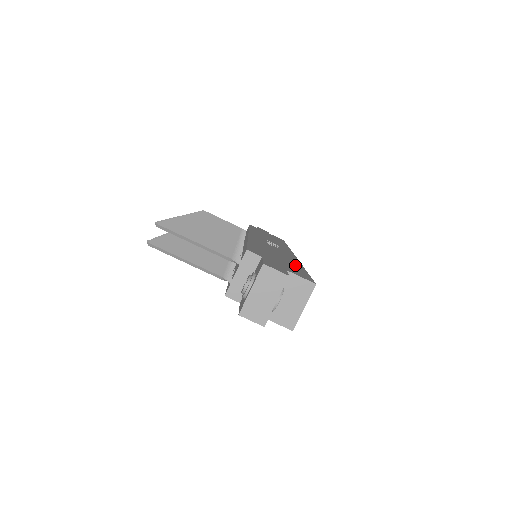
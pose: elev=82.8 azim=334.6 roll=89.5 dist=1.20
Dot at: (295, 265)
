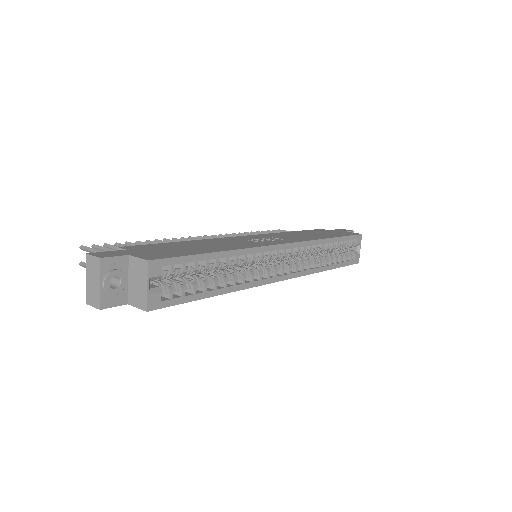
Dot at: (200, 251)
